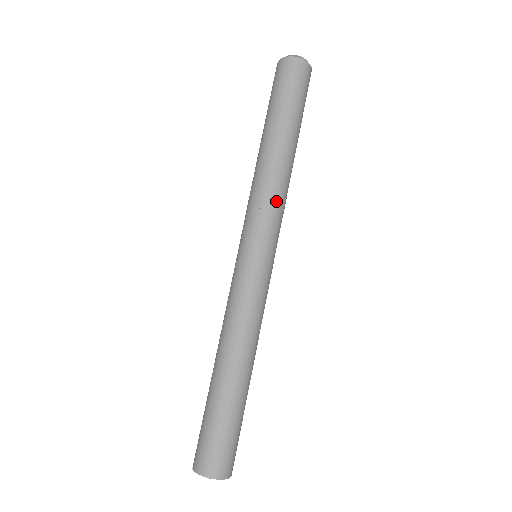
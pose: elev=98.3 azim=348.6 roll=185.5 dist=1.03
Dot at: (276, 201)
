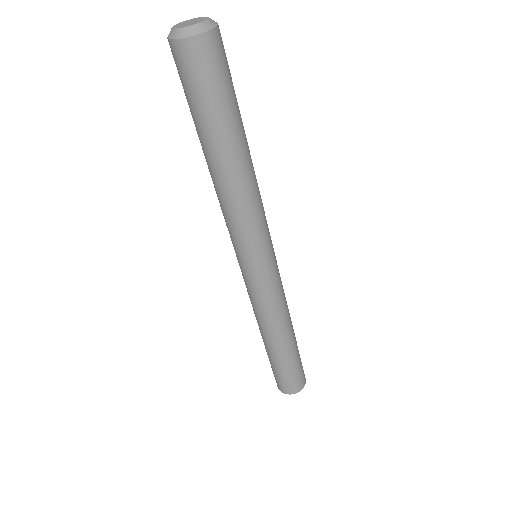
Dot at: (260, 212)
